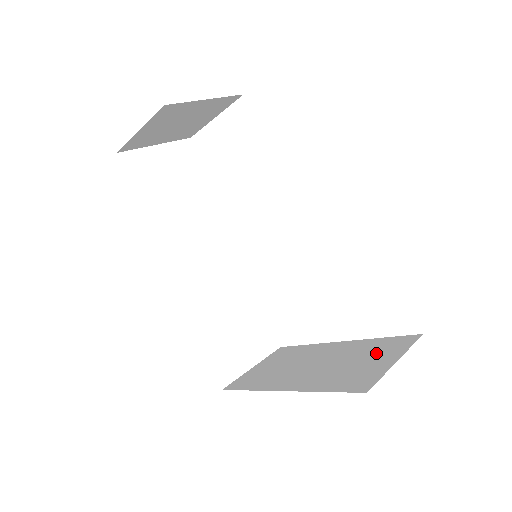
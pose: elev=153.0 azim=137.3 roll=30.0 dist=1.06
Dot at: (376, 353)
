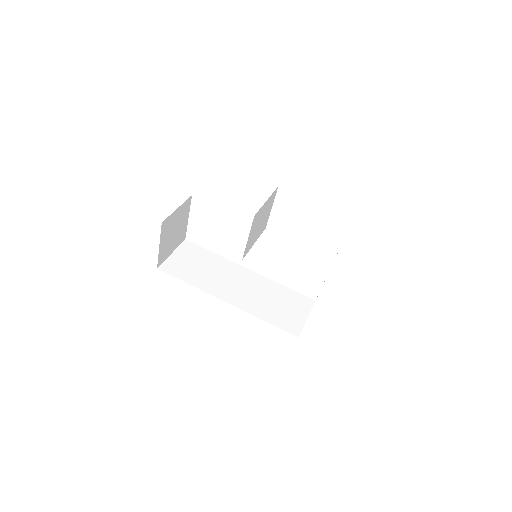
Dot at: occluded
